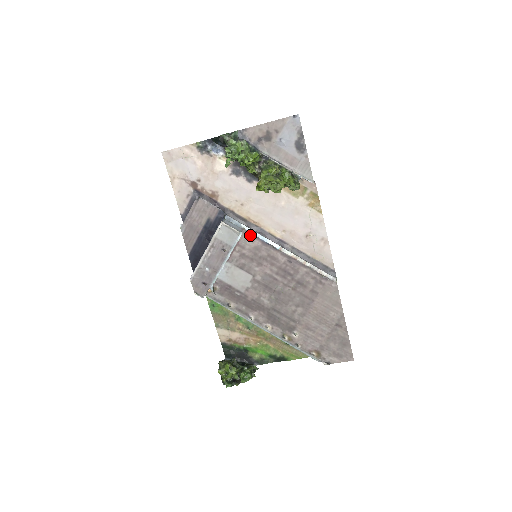
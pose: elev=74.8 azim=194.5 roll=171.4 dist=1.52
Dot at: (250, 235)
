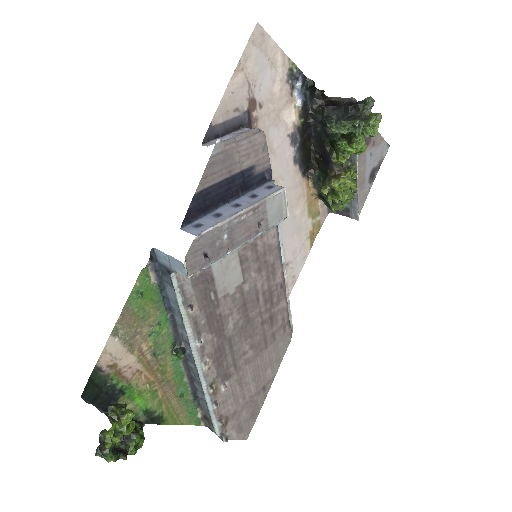
Dot at: (277, 226)
